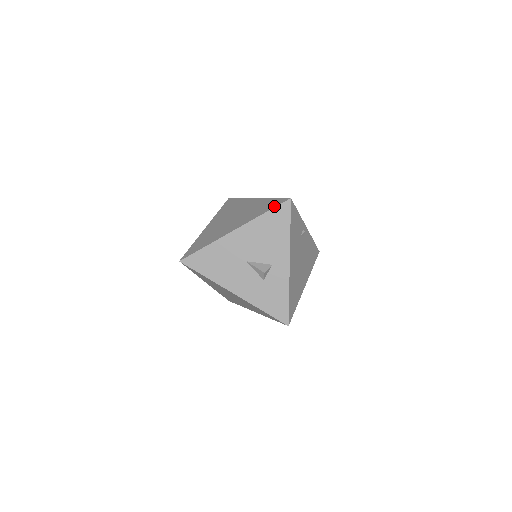
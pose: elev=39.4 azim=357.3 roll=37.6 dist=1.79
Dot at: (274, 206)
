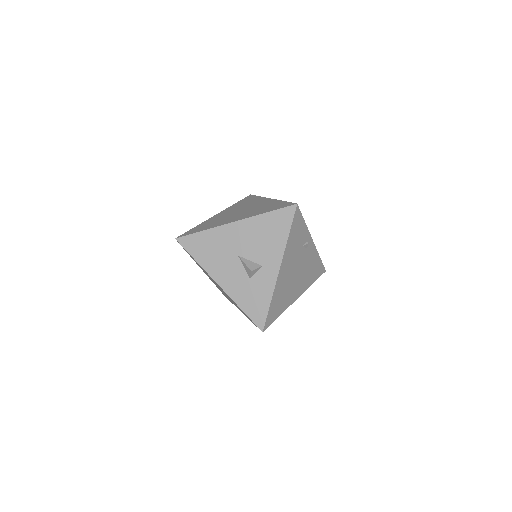
Dot at: (279, 208)
